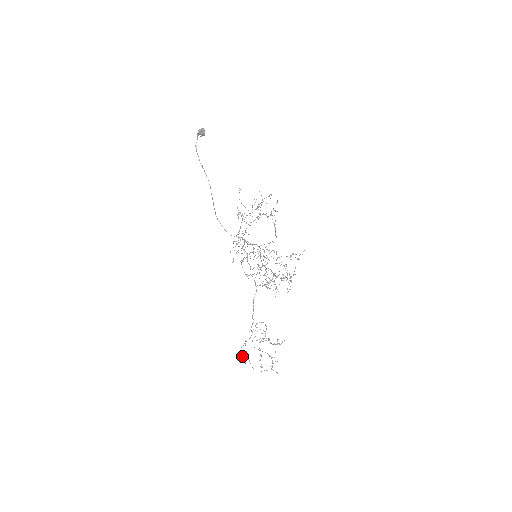
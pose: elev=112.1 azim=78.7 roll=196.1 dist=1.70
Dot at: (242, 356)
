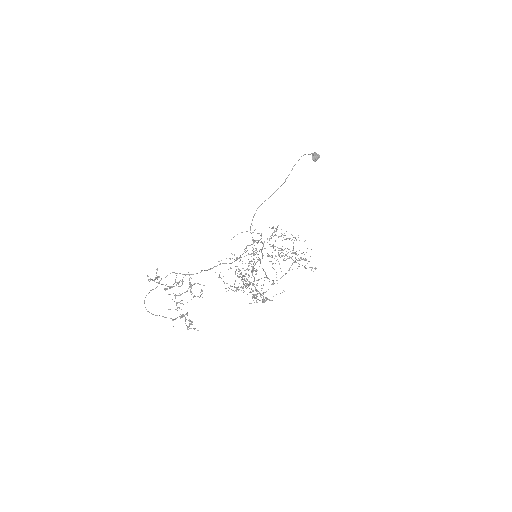
Dot at: occluded
